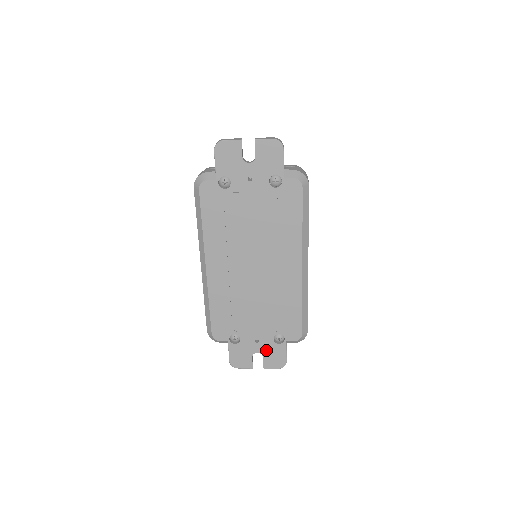
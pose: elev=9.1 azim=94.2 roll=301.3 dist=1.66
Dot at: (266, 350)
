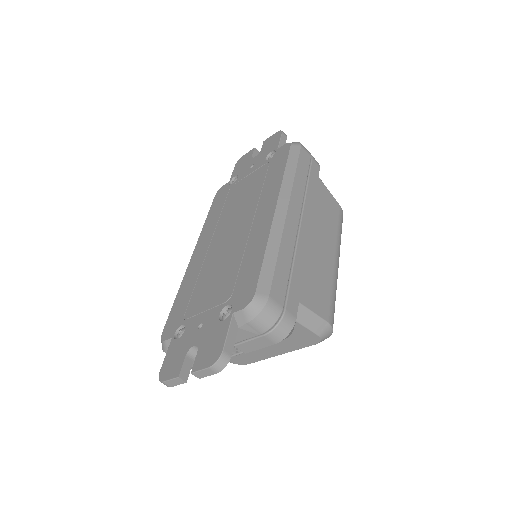
Dot at: (205, 337)
